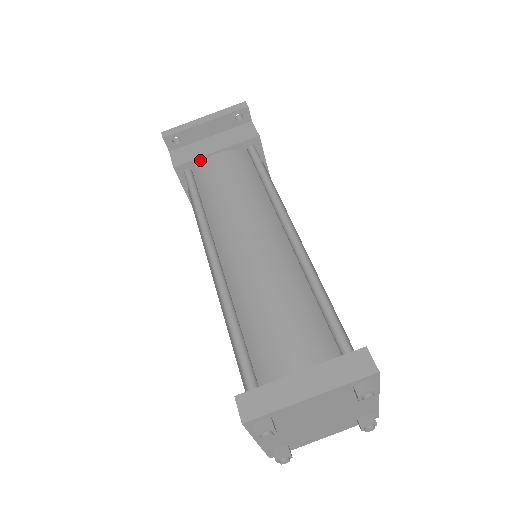
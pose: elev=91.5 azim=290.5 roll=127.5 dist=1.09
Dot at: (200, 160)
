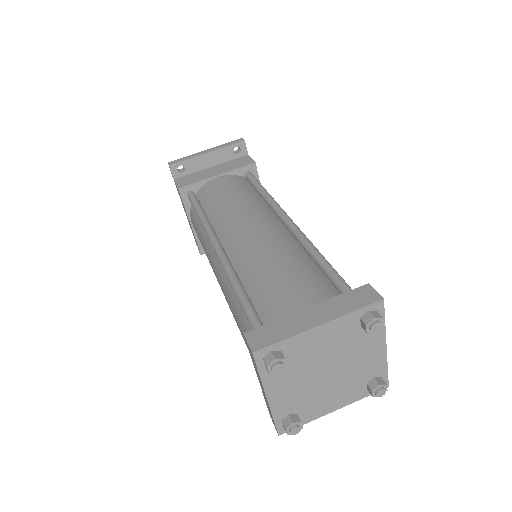
Dot at: (202, 183)
